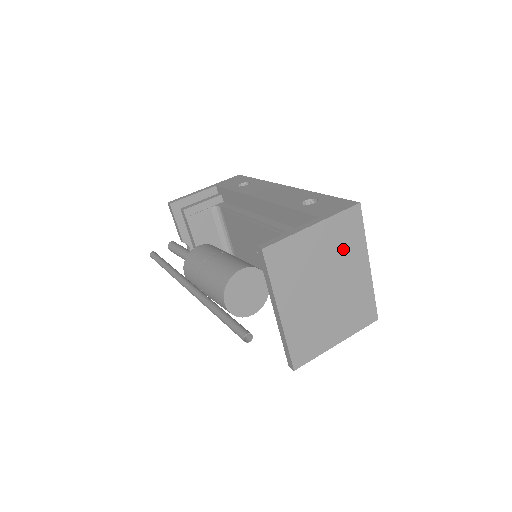
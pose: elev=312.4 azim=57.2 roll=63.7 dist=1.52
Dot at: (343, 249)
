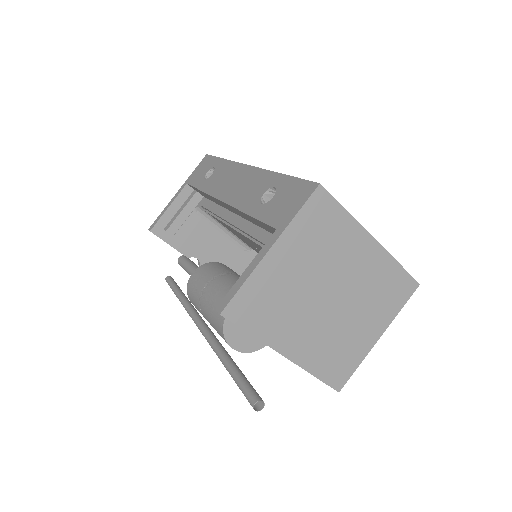
Dot at: (327, 247)
